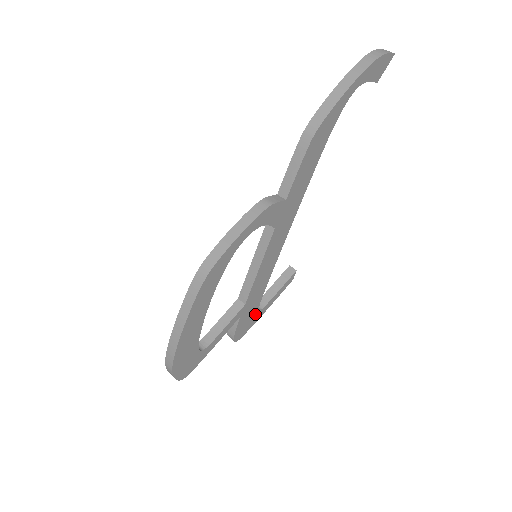
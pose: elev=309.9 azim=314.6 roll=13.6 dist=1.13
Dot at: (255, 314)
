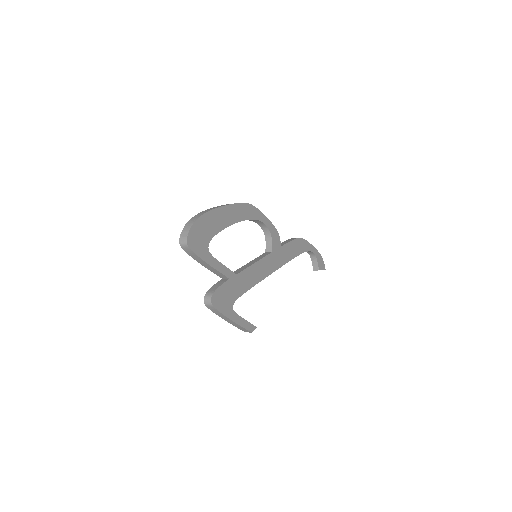
Dot at: (230, 304)
